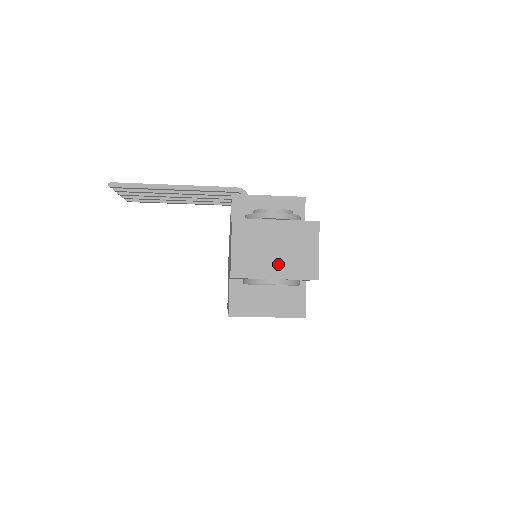
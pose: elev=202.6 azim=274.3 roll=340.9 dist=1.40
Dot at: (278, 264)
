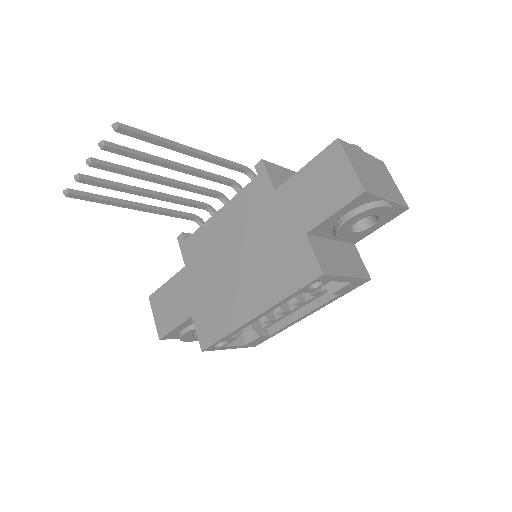
Dot at: (383, 188)
